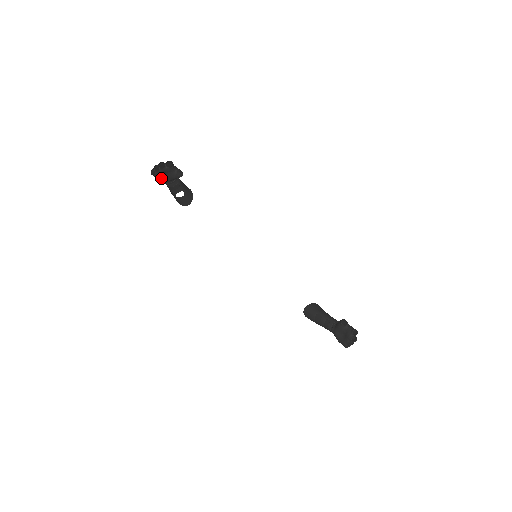
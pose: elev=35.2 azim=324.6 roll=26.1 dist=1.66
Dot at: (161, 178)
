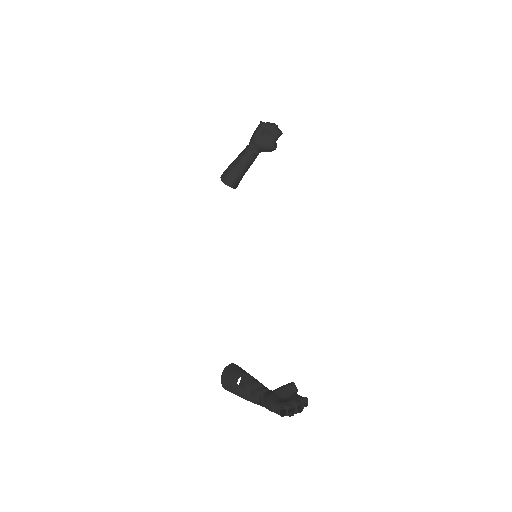
Dot at: (259, 134)
